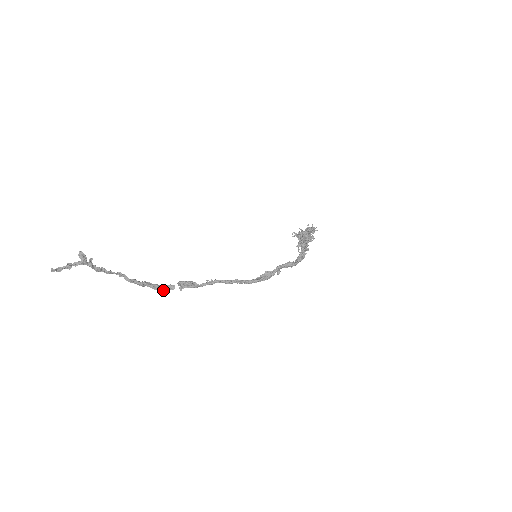
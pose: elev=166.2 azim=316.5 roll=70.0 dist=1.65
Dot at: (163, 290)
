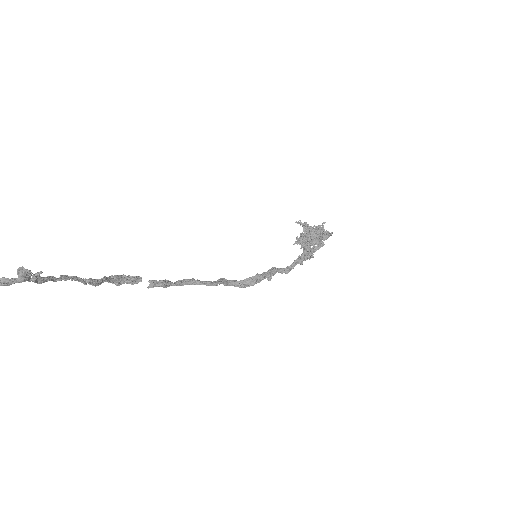
Dot at: (123, 282)
